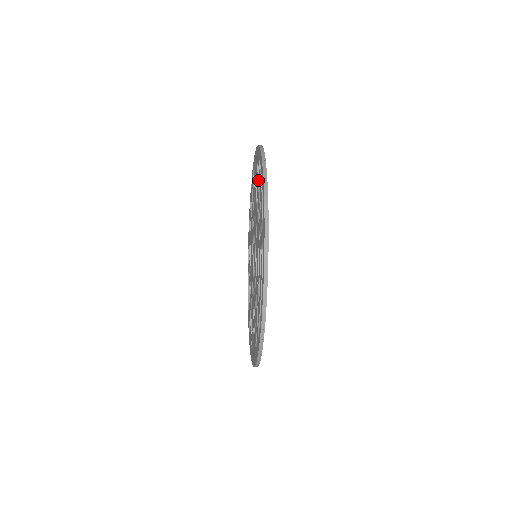
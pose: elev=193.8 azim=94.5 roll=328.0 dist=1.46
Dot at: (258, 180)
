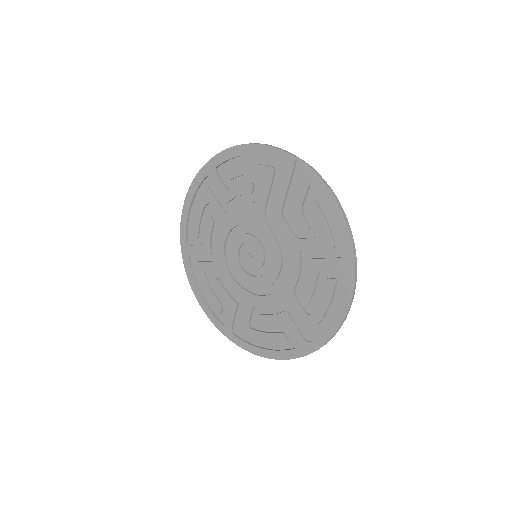
Dot at: (324, 269)
